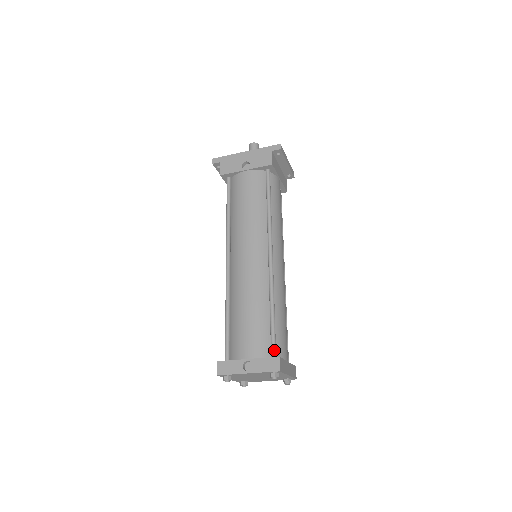
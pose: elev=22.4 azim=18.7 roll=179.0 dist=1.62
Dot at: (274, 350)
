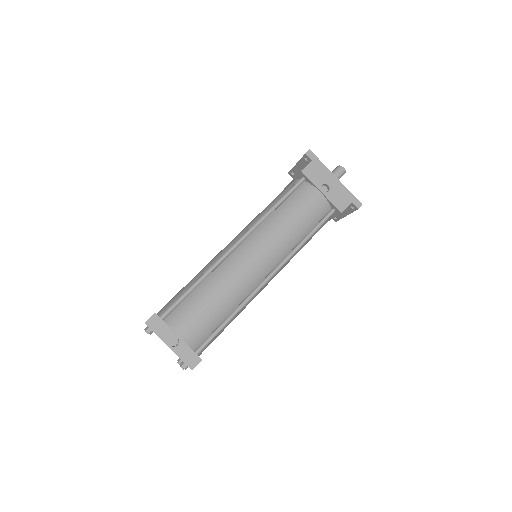
Dot at: (202, 349)
